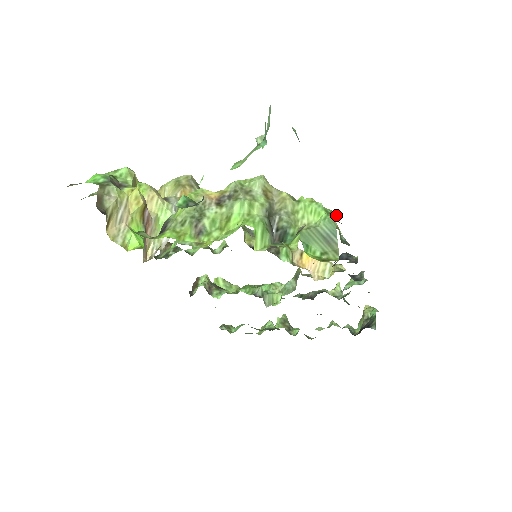
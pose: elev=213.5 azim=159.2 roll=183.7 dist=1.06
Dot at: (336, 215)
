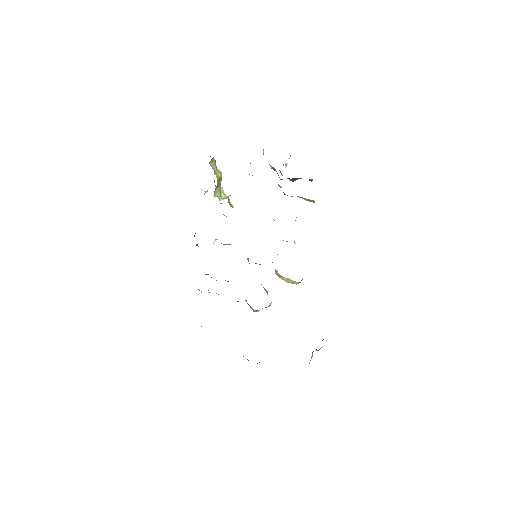
Dot at: occluded
